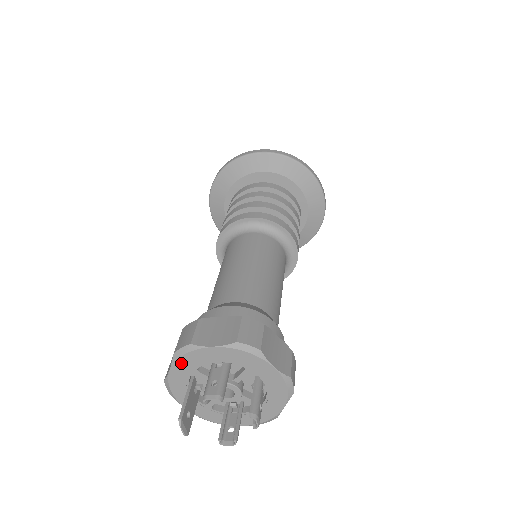
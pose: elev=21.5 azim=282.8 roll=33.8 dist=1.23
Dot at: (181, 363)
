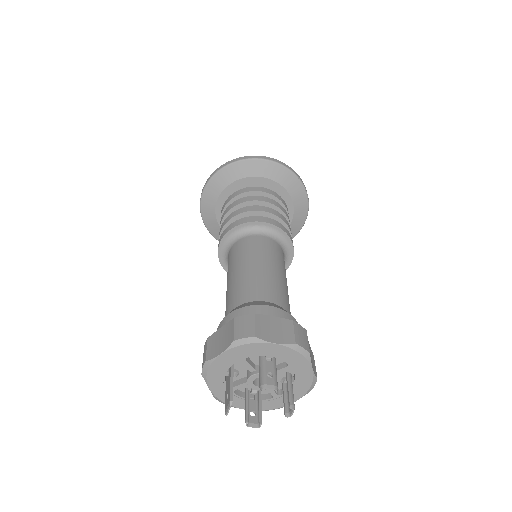
Dot at: (236, 350)
